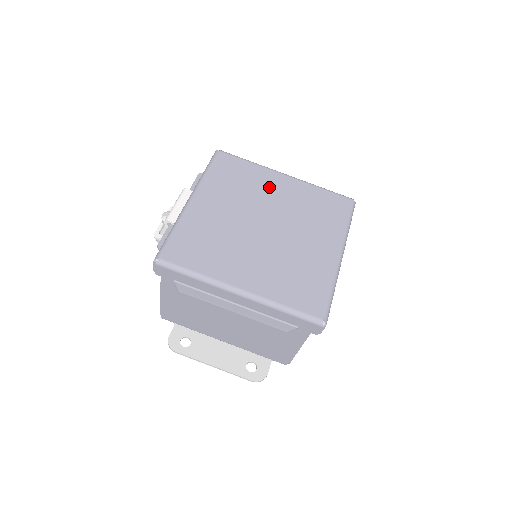
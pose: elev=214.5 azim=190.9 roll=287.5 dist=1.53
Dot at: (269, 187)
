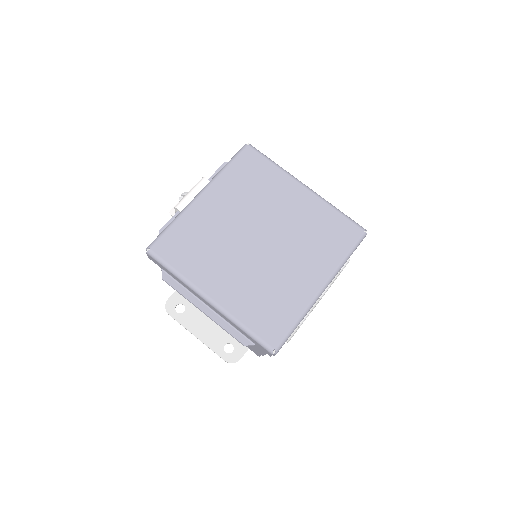
Dot at: (281, 197)
